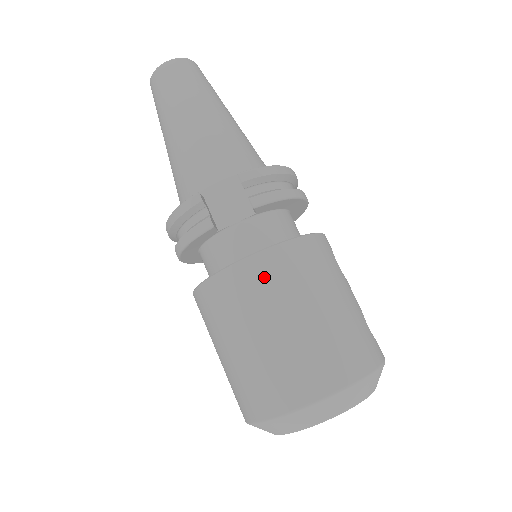
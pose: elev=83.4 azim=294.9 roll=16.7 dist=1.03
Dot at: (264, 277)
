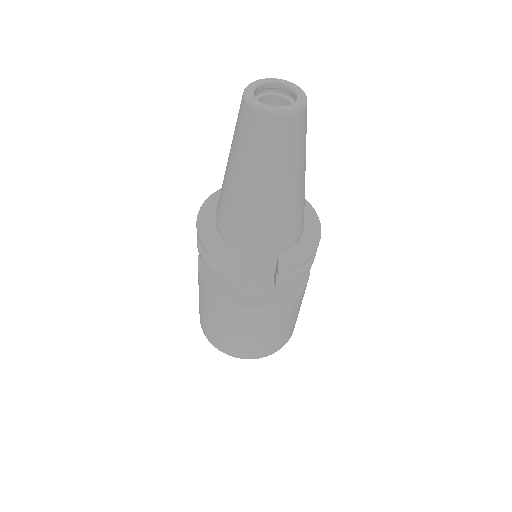
Dot at: (257, 319)
